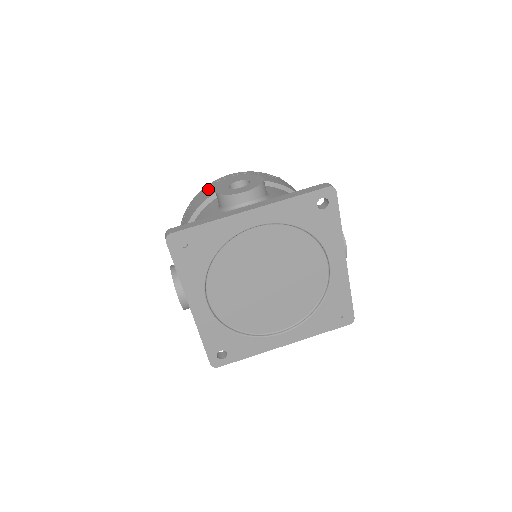
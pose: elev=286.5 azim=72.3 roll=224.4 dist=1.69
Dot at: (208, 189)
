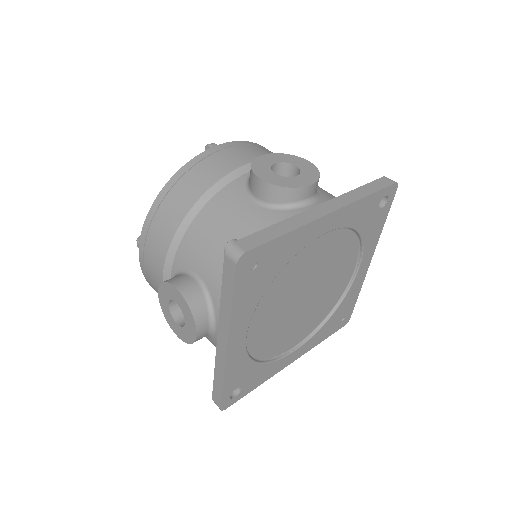
Dot at: (204, 164)
